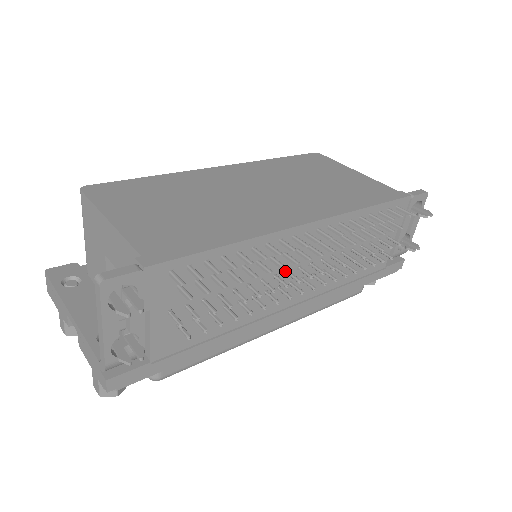
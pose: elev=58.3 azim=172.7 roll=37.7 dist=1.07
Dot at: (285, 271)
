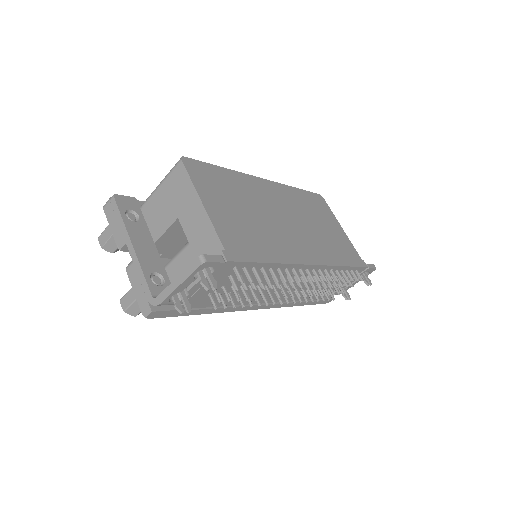
Dot at: (280, 285)
